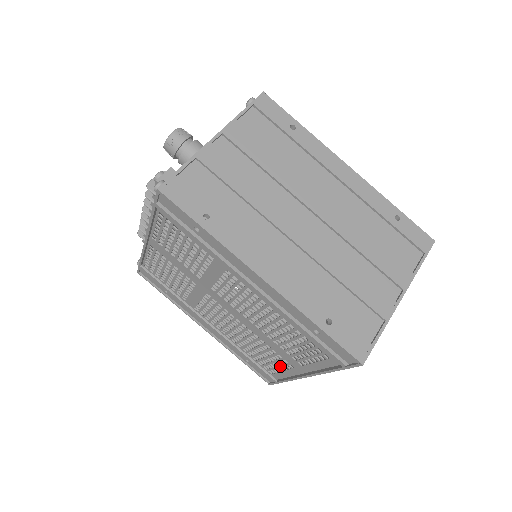
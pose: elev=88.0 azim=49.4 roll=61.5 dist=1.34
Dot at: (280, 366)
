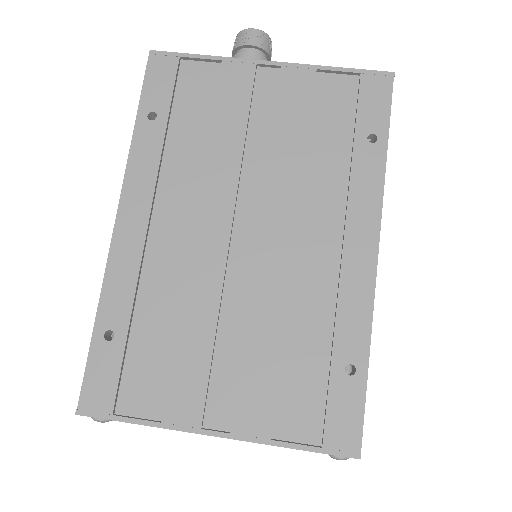
Dot at: occluded
